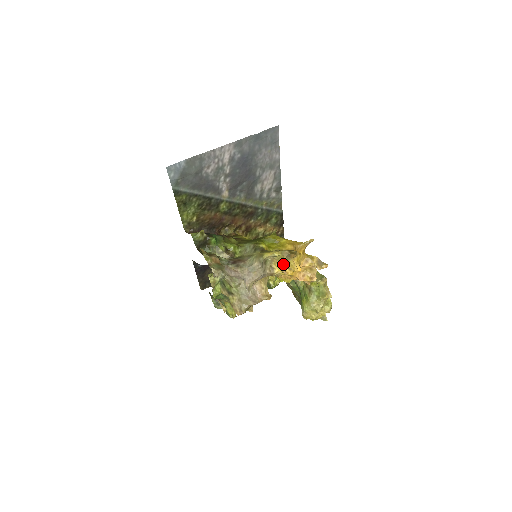
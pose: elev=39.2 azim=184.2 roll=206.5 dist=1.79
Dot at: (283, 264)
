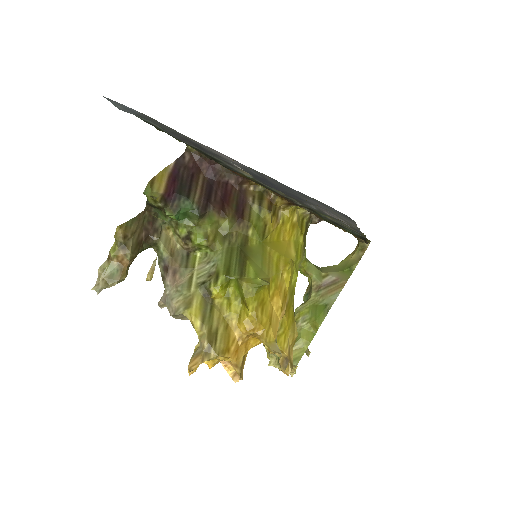
Dot at: occluded
